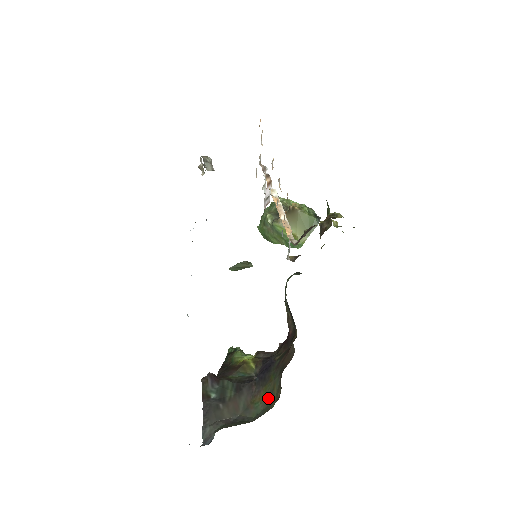
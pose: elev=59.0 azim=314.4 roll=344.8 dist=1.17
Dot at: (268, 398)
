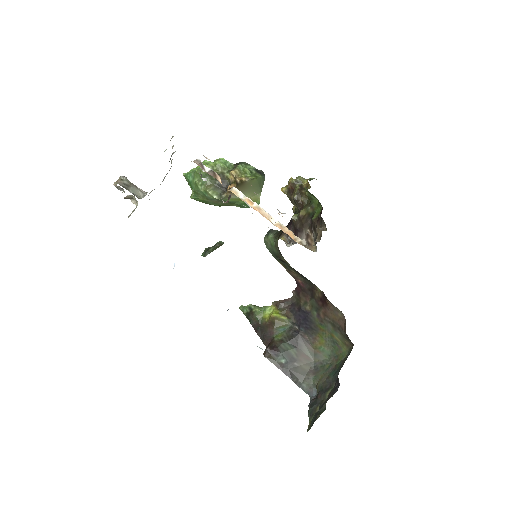
Dot at: (331, 343)
